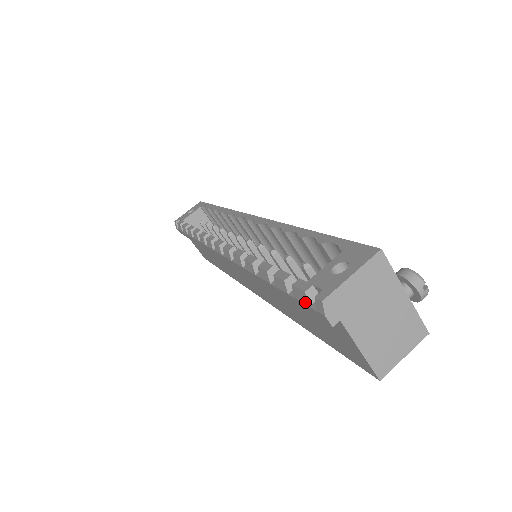
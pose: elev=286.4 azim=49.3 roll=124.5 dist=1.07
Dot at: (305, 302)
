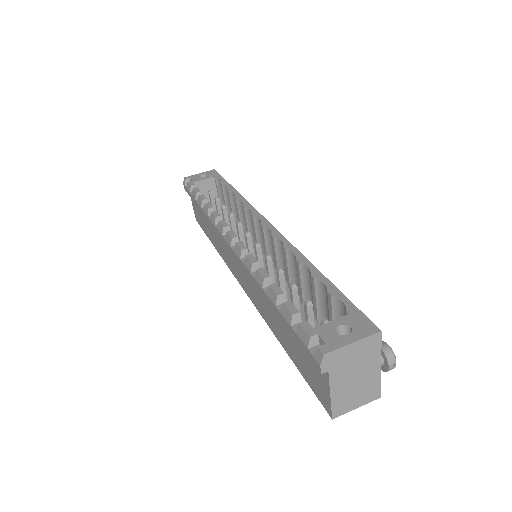
Dot at: (306, 343)
